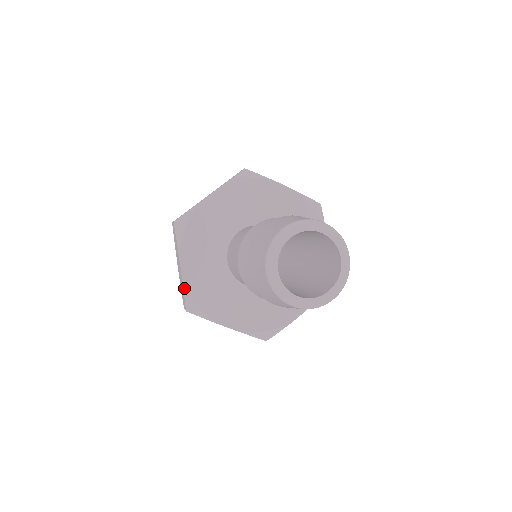
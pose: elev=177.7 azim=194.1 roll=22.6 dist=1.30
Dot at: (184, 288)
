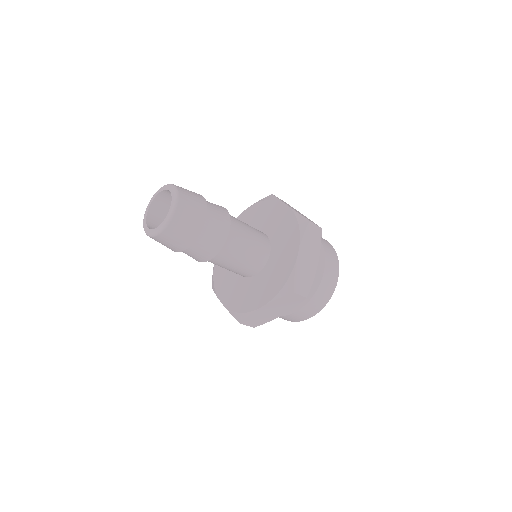
Dot at: (229, 311)
